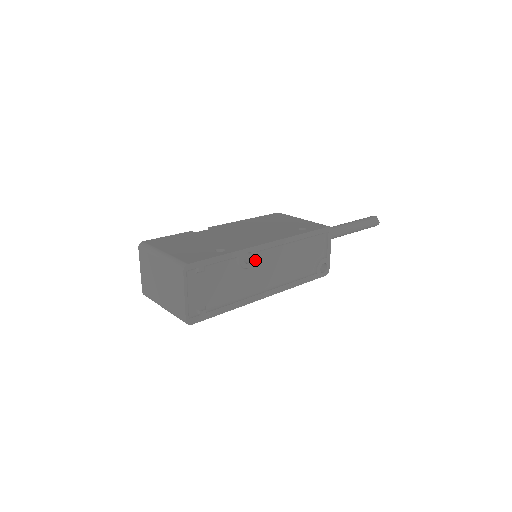
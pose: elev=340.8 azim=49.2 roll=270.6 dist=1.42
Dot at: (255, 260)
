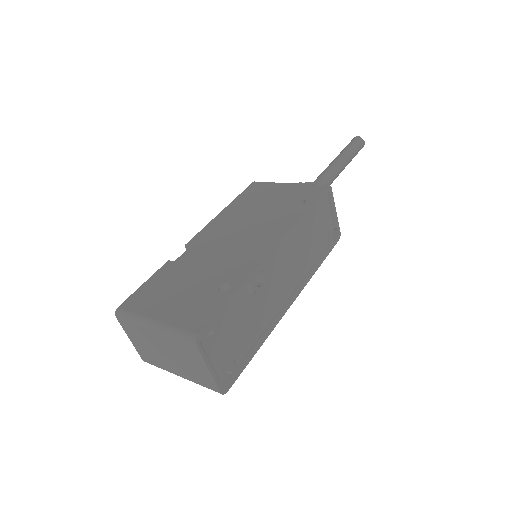
Dot at: (267, 276)
